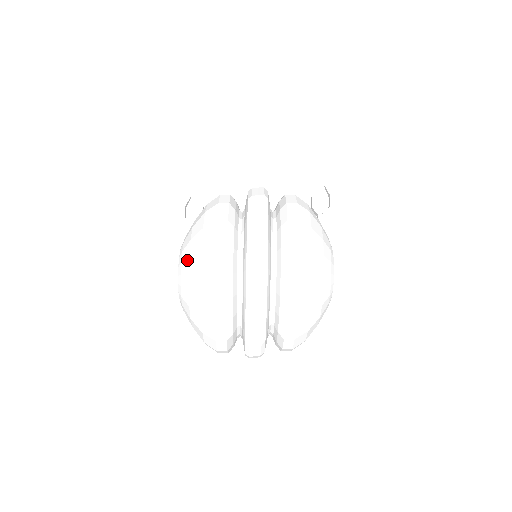
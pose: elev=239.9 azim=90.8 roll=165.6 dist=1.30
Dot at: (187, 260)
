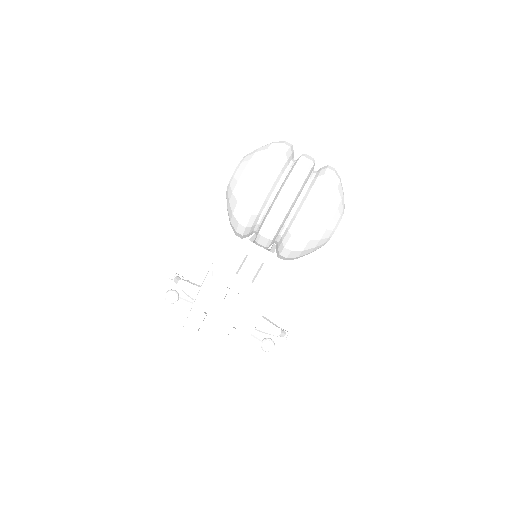
Dot at: occluded
